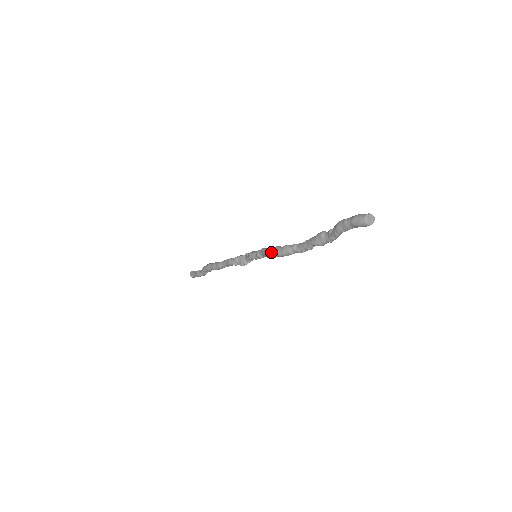
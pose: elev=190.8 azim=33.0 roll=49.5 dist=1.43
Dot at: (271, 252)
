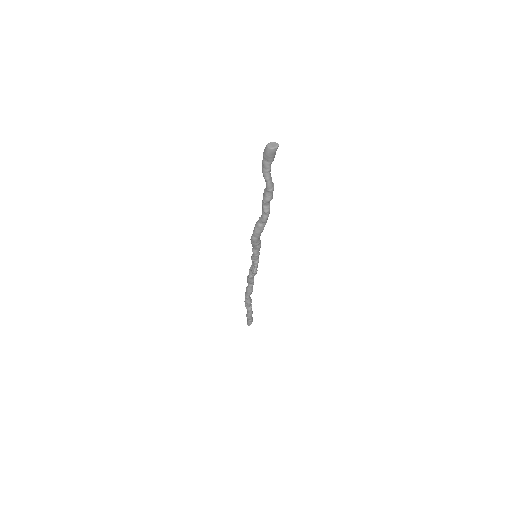
Dot at: (251, 236)
